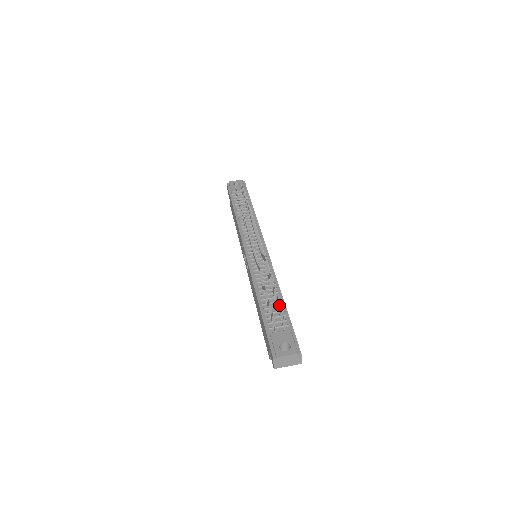
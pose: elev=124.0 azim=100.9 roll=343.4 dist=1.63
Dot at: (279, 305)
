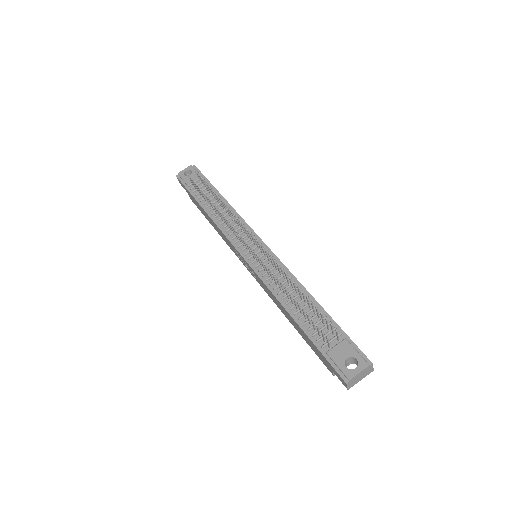
Dot at: (322, 317)
